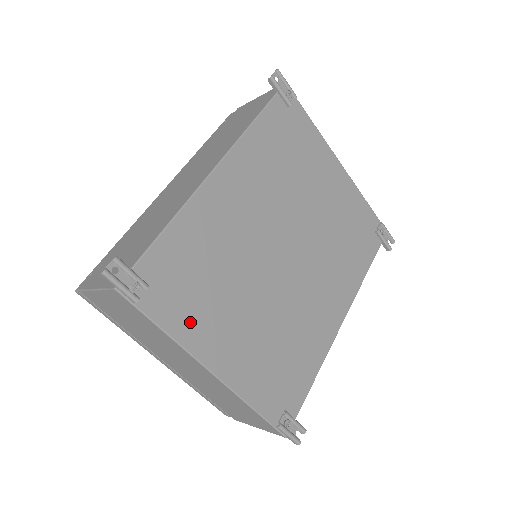
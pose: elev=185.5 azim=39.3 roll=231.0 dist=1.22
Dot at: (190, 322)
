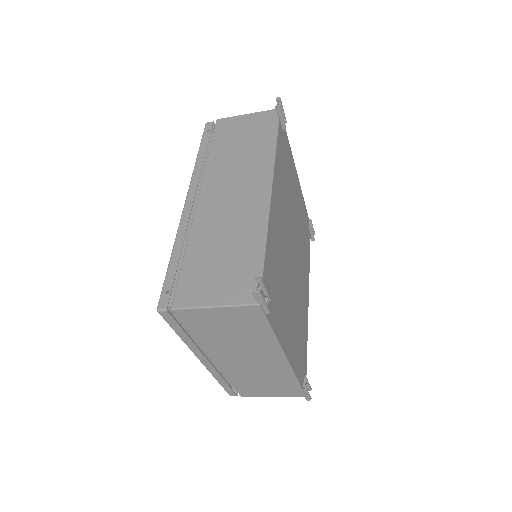
Dot at: (279, 322)
